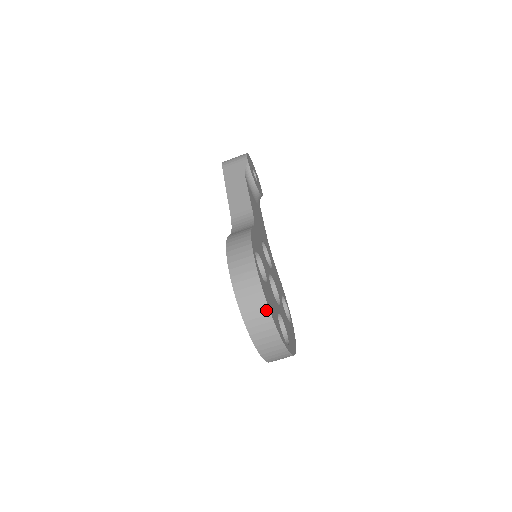
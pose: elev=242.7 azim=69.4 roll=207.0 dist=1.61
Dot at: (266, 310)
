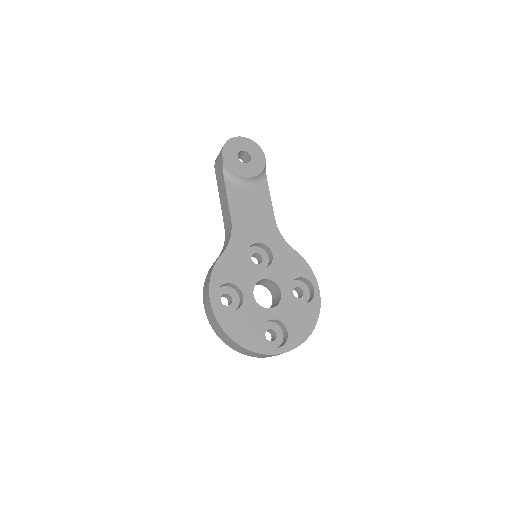
Dot at: (233, 342)
